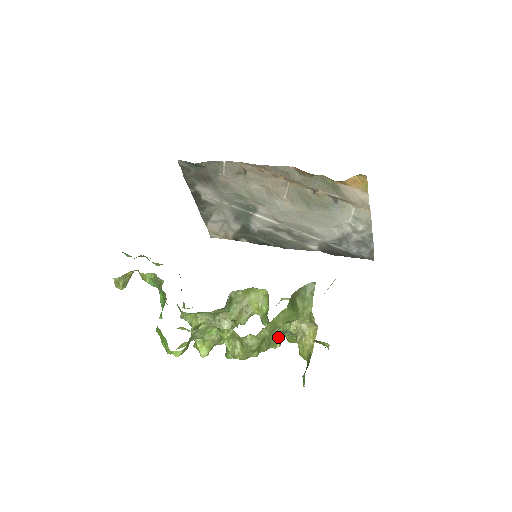
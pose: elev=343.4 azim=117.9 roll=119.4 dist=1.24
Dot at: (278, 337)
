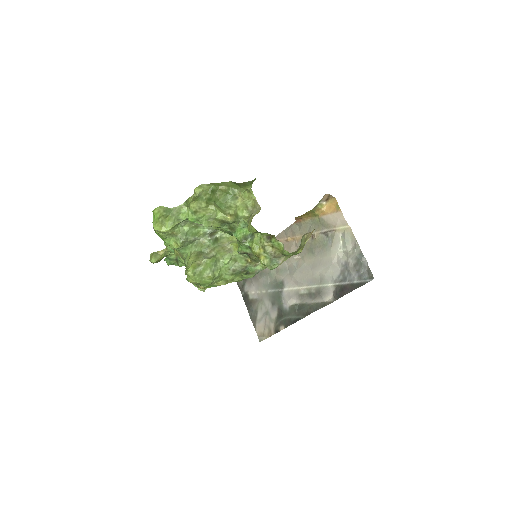
Dot at: (230, 213)
